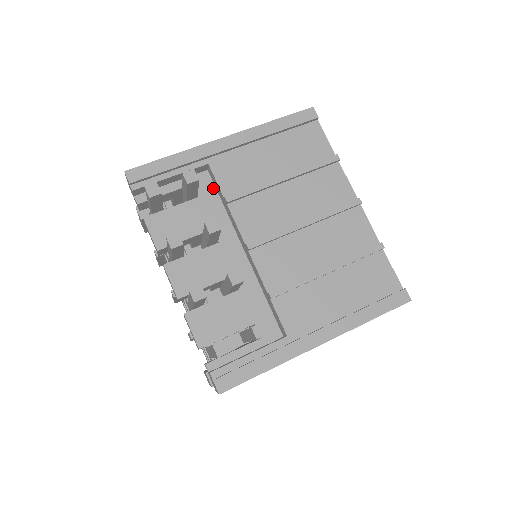
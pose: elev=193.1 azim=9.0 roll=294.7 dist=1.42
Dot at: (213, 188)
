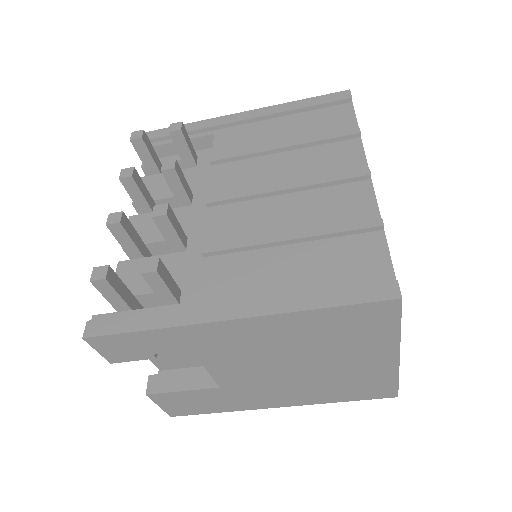
Dot at: occluded
